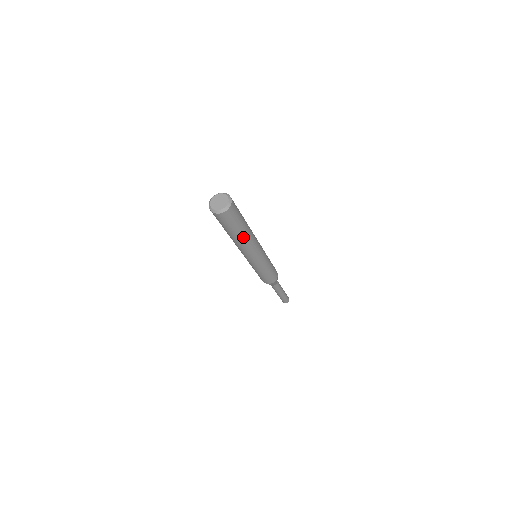
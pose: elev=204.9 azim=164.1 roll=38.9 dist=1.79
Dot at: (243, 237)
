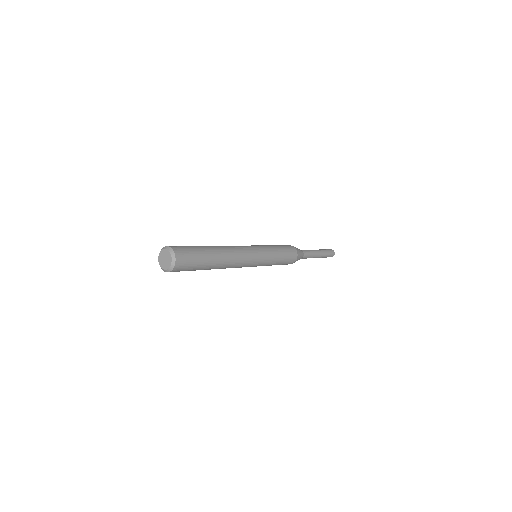
Dot at: (220, 260)
